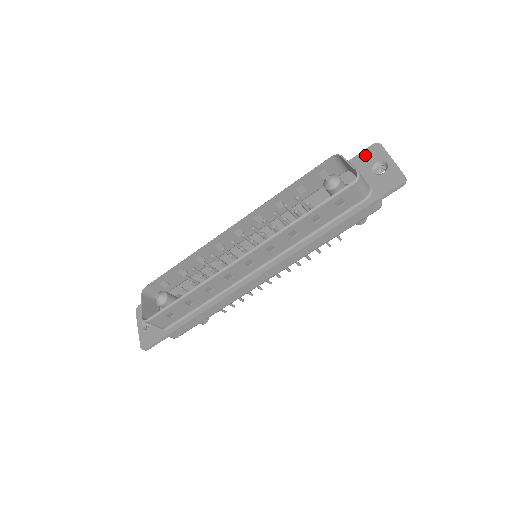
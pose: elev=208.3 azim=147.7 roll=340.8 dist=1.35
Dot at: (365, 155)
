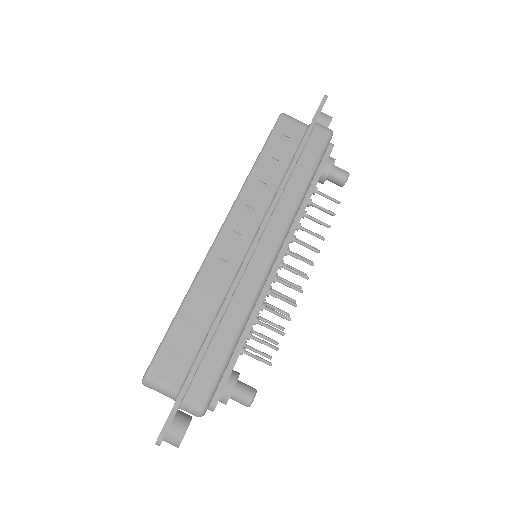
Dot at: occluded
